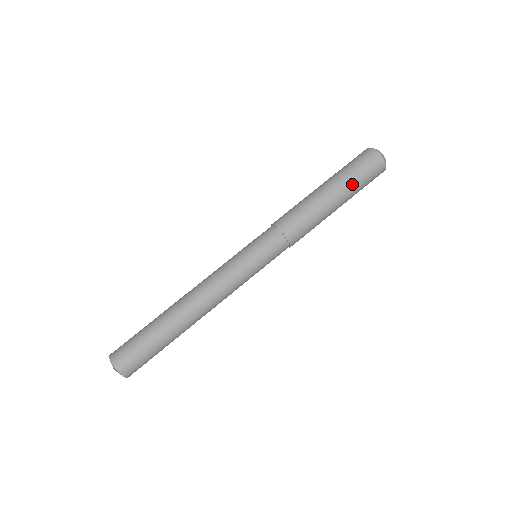
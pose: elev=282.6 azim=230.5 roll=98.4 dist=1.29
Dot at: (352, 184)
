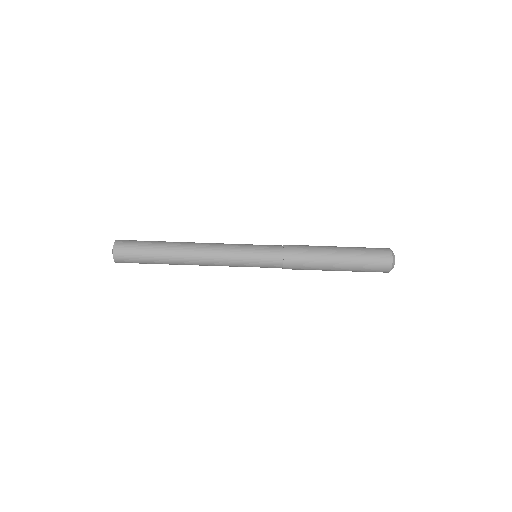
Dot at: (355, 270)
